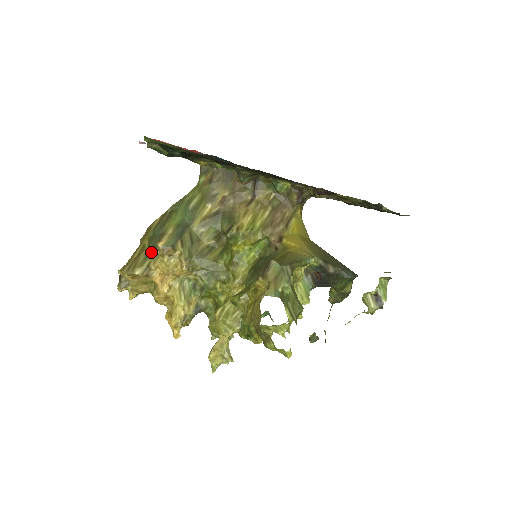
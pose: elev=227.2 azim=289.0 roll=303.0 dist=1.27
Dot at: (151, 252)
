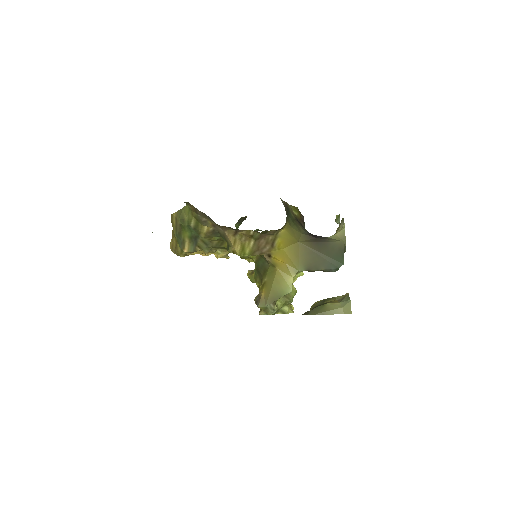
Dot at: occluded
